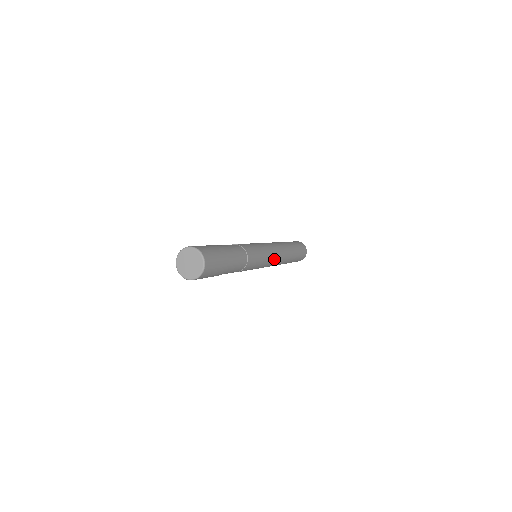
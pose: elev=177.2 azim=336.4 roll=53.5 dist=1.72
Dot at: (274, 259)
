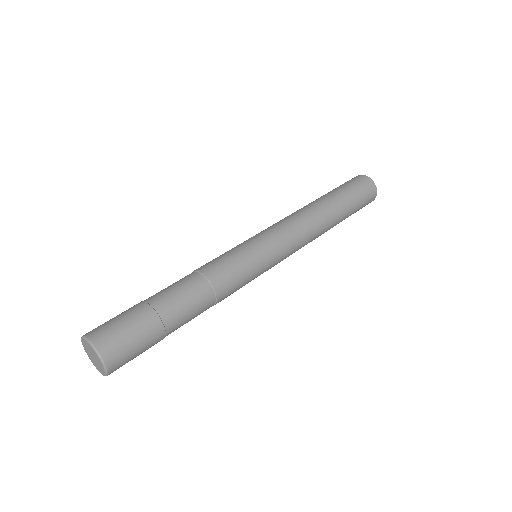
Dot at: occluded
